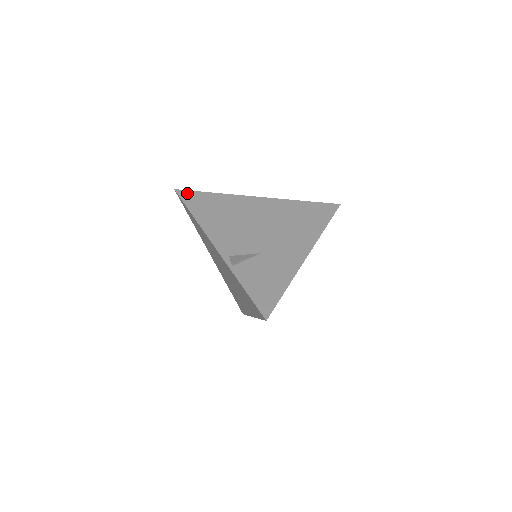
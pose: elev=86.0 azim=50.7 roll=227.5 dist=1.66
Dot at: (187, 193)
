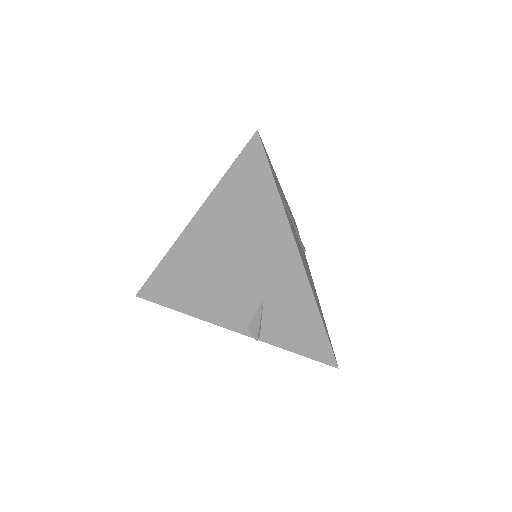
Dot at: (146, 290)
